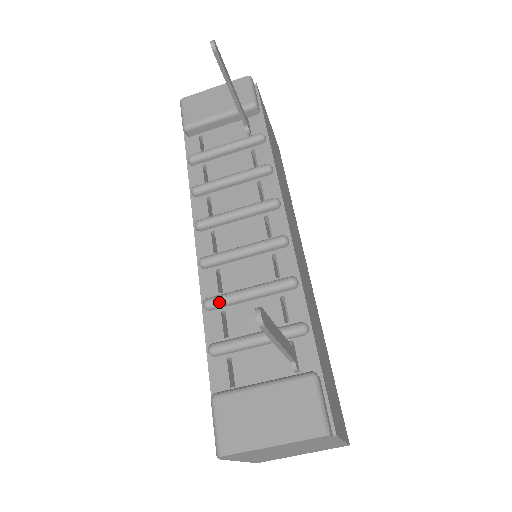
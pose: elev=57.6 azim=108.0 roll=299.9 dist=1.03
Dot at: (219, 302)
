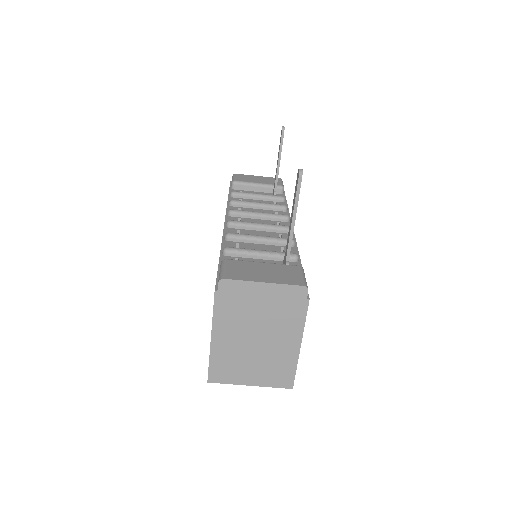
Dot at: (238, 235)
